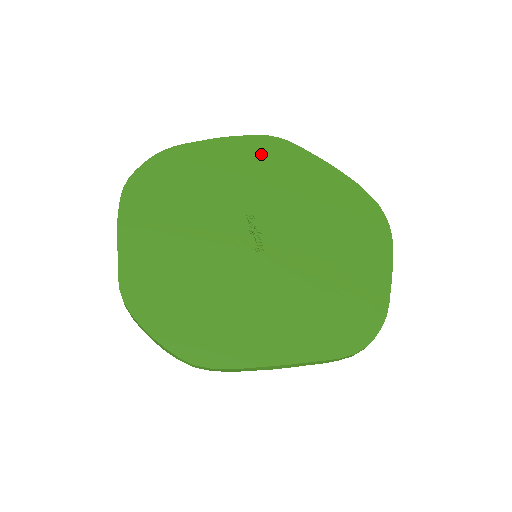
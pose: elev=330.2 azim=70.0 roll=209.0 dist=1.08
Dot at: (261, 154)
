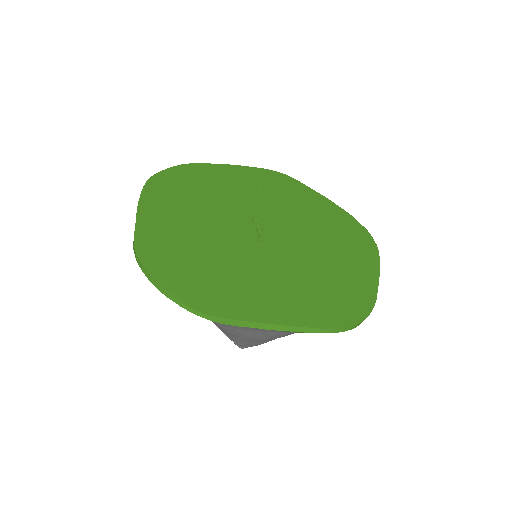
Dot at: (267, 181)
